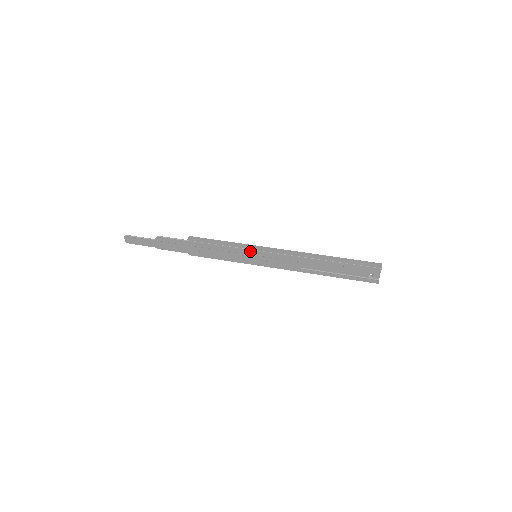
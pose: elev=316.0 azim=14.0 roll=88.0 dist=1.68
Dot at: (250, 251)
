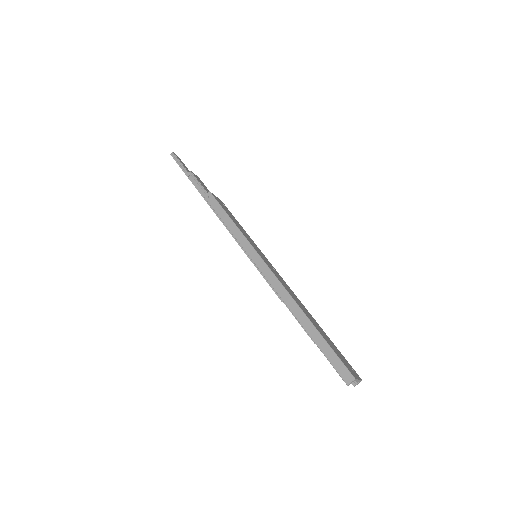
Dot at: (247, 250)
